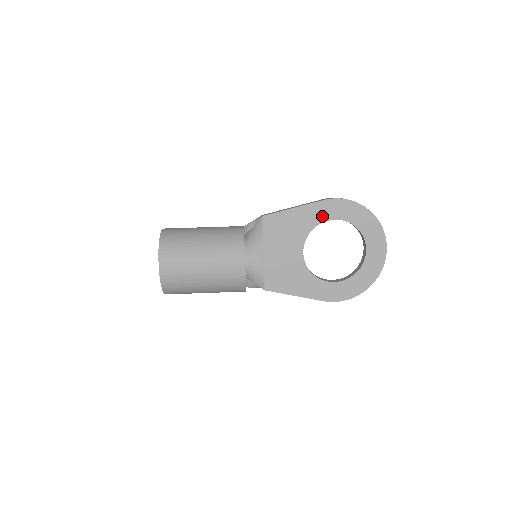
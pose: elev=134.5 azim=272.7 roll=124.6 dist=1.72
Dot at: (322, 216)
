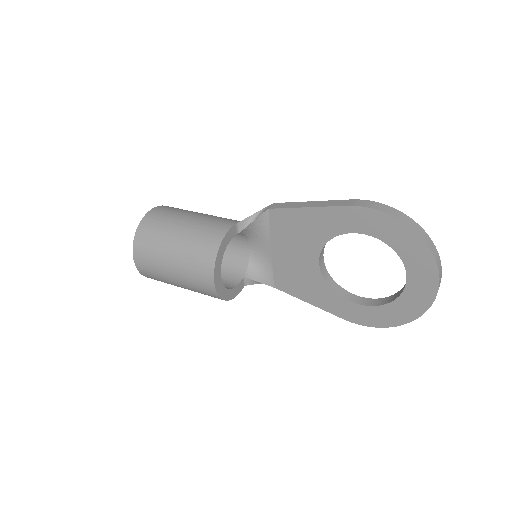
Dot at: (345, 225)
